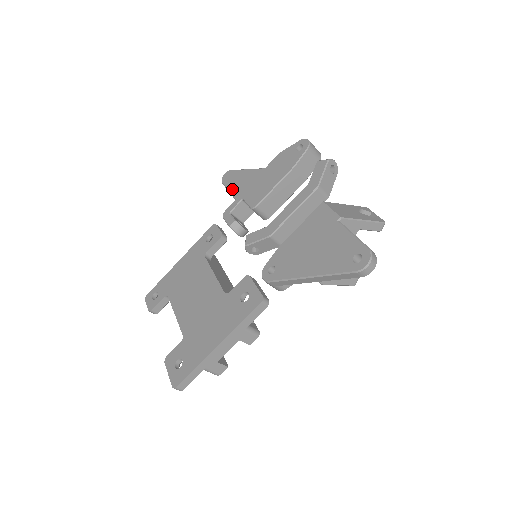
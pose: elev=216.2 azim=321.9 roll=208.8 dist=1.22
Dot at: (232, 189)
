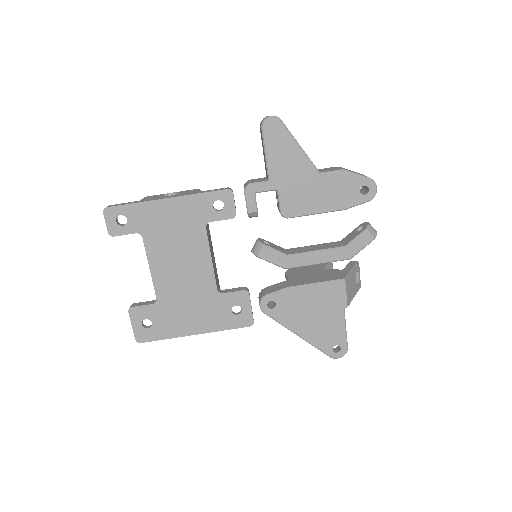
Dot at: (271, 159)
